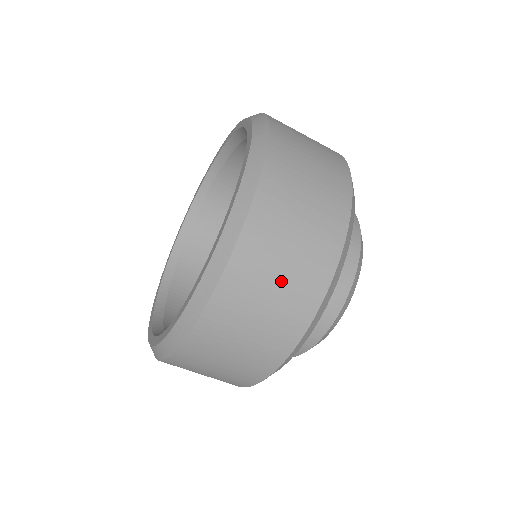
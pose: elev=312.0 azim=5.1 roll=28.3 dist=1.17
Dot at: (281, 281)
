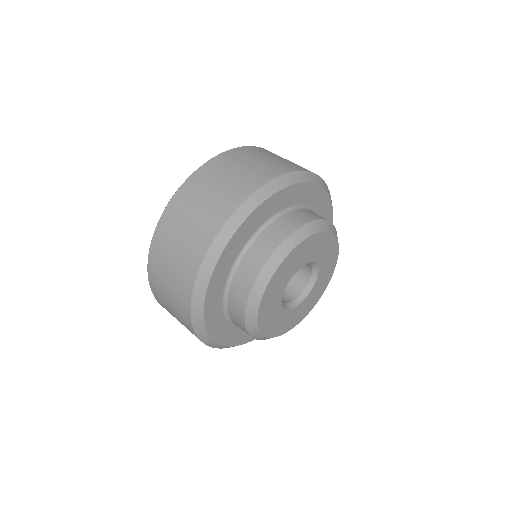
Dot at: (204, 204)
